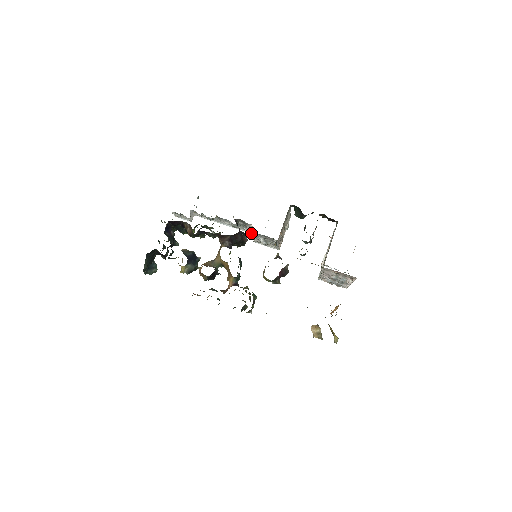
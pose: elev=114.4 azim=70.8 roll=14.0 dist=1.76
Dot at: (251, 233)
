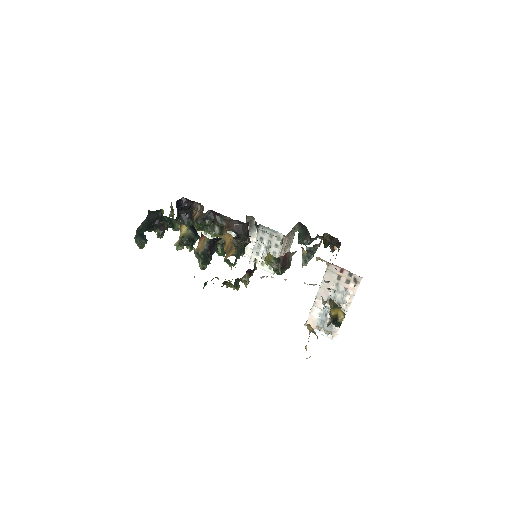
Dot at: (257, 233)
